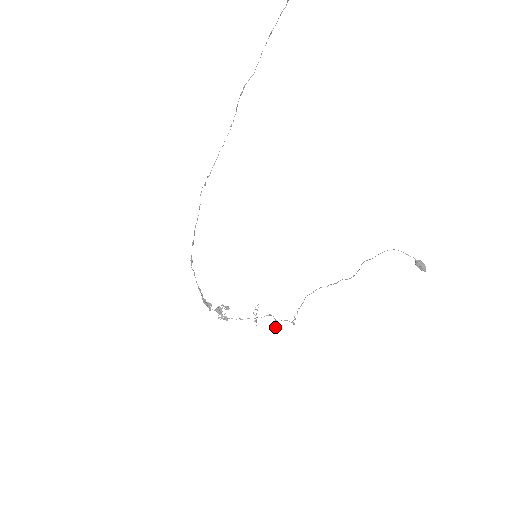
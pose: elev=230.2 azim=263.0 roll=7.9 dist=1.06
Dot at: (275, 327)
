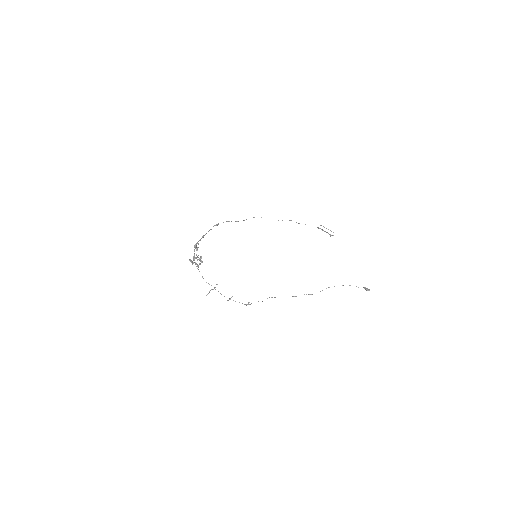
Dot at: (228, 300)
